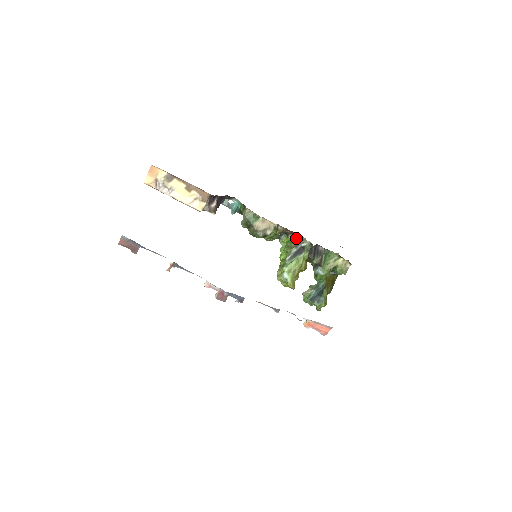
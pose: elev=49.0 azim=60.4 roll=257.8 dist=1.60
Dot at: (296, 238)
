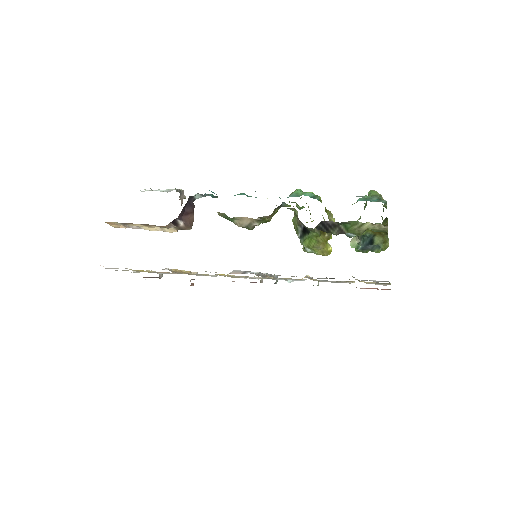
Dot at: occluded
